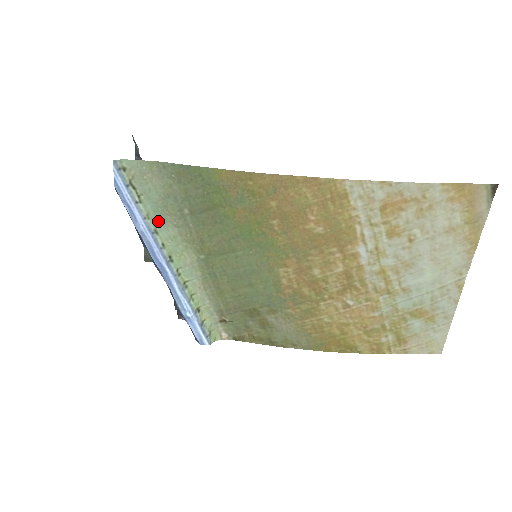
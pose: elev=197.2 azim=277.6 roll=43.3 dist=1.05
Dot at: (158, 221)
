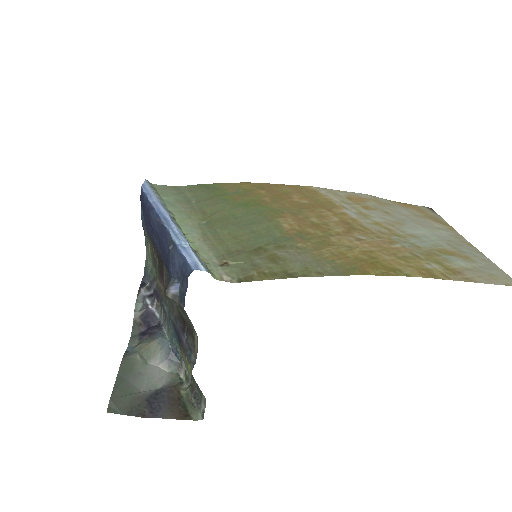
Dot at: (168, 204)
